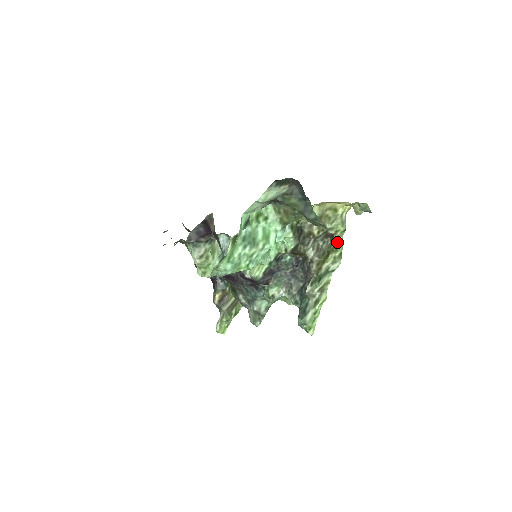
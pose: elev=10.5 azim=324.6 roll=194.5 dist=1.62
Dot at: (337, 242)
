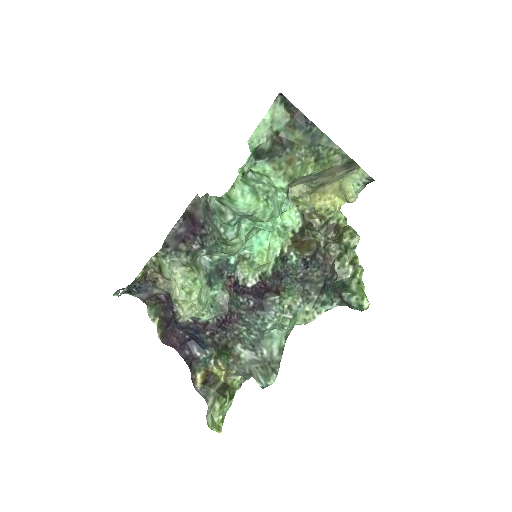
Dot at: (344, 226)
